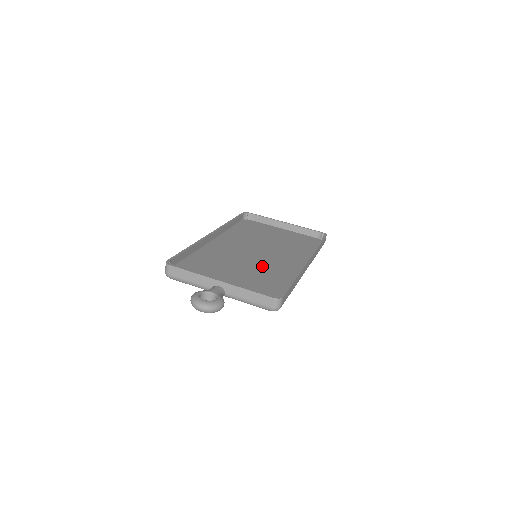
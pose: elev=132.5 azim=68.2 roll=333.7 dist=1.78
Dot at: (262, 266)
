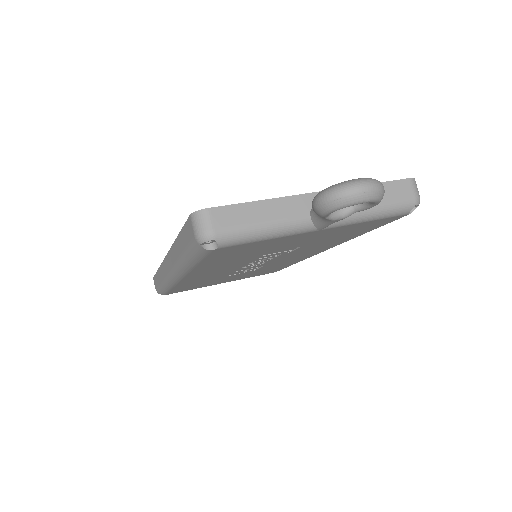
Dot at: occluded
